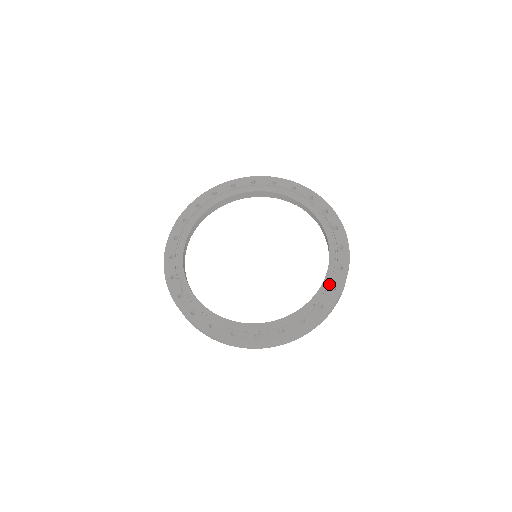
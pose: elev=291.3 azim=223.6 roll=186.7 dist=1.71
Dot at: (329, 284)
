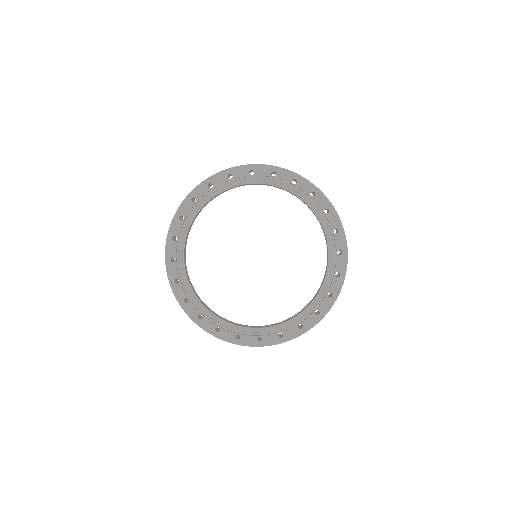
Dot at: (299, 321)
